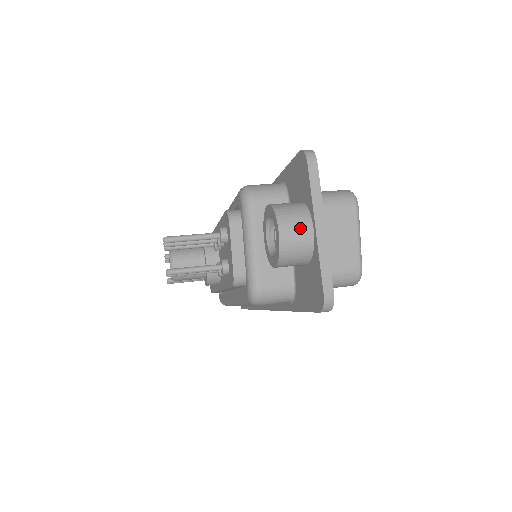
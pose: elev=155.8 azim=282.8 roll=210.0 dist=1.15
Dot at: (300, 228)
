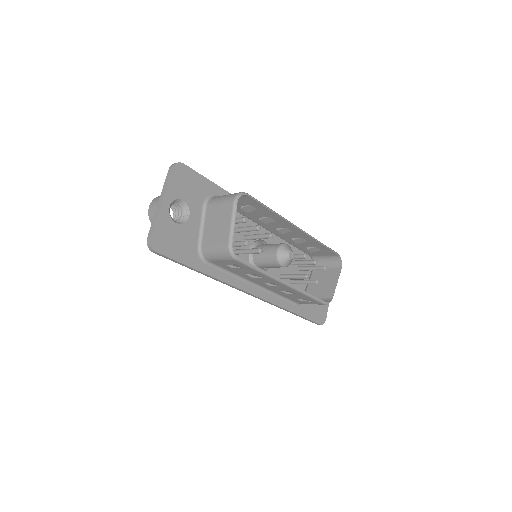
Dot at: (157, 204)
